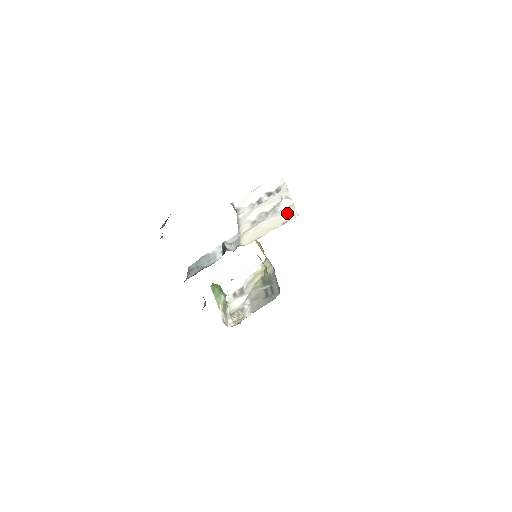
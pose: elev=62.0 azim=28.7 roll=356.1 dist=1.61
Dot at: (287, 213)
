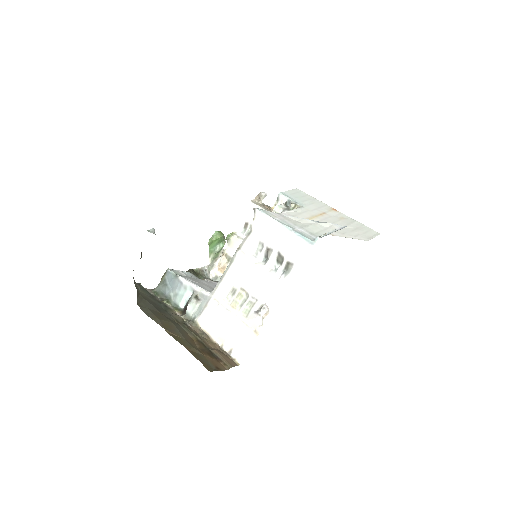
Dot at: (242, 342)
